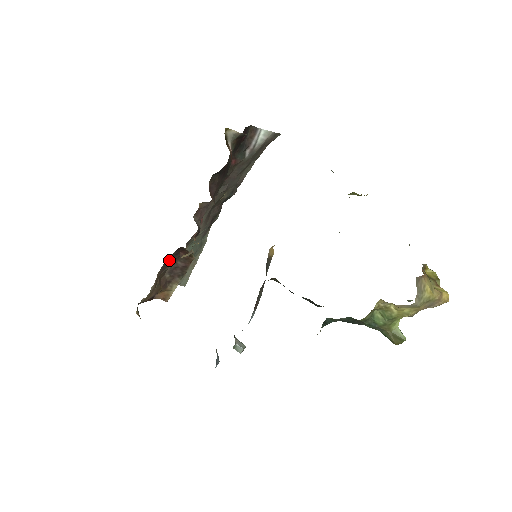
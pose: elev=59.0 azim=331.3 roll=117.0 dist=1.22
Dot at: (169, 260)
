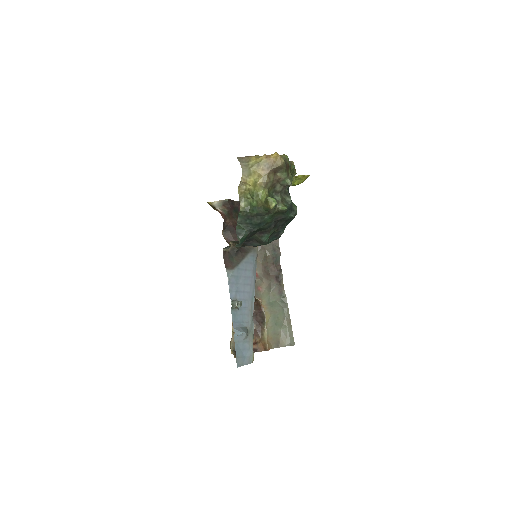
Dot at: occluded
